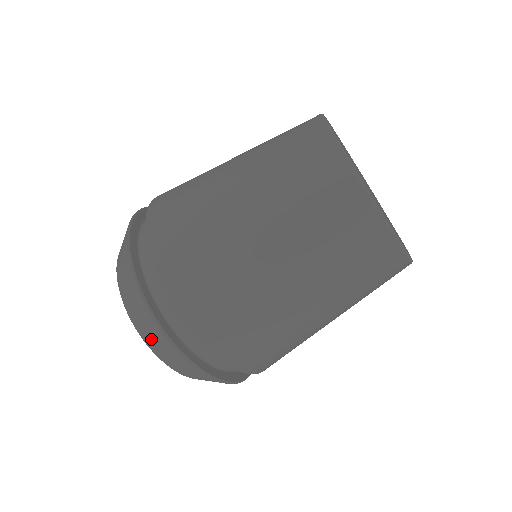
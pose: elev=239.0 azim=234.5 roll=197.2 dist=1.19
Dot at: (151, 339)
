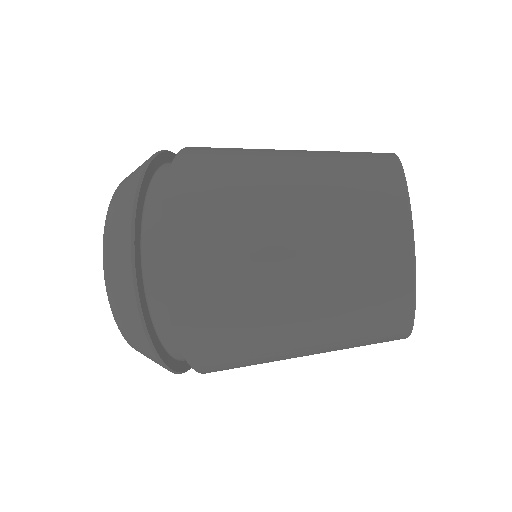
Dot at: occluded
